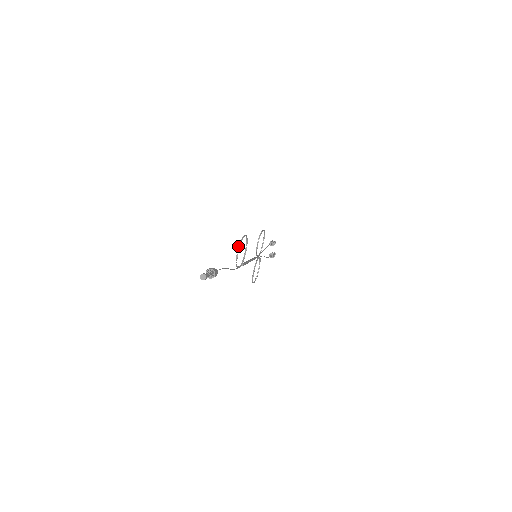
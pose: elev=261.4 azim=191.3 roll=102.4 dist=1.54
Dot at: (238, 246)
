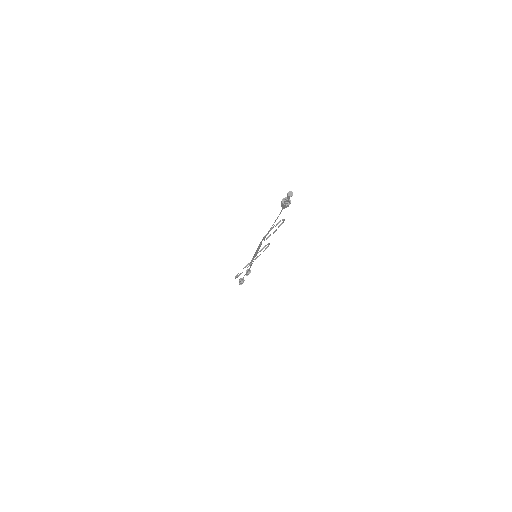
Dot at: (280, 220)
